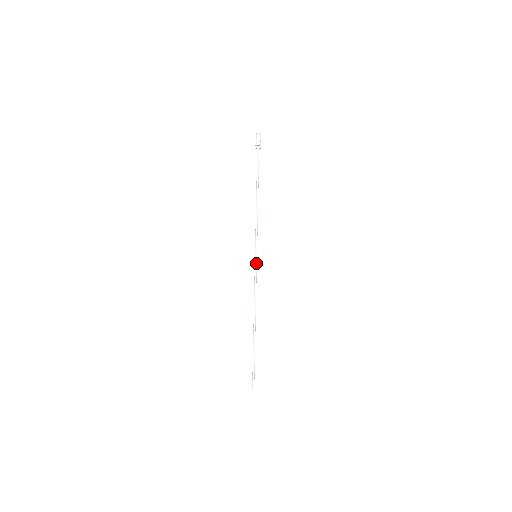
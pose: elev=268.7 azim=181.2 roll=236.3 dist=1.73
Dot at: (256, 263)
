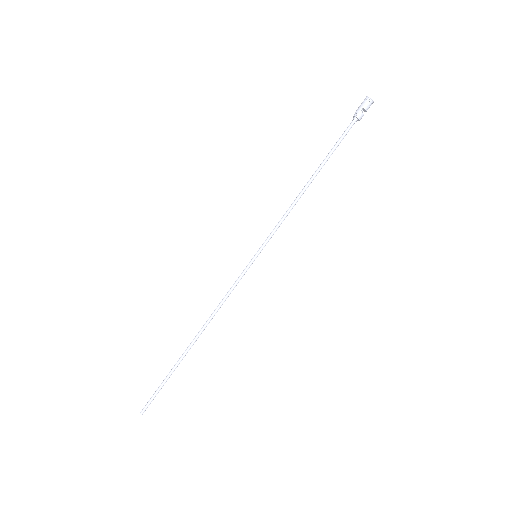
Dot at: (249, 264)
